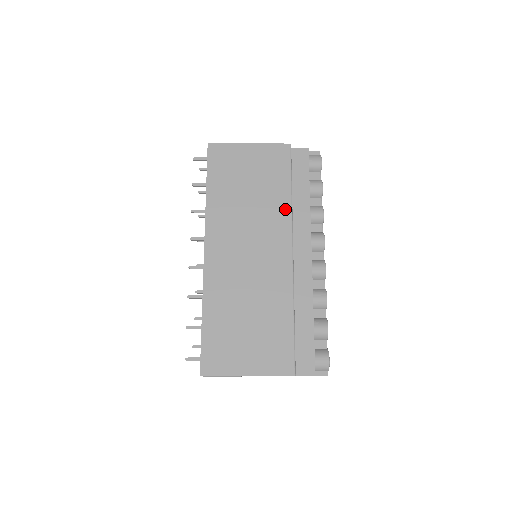
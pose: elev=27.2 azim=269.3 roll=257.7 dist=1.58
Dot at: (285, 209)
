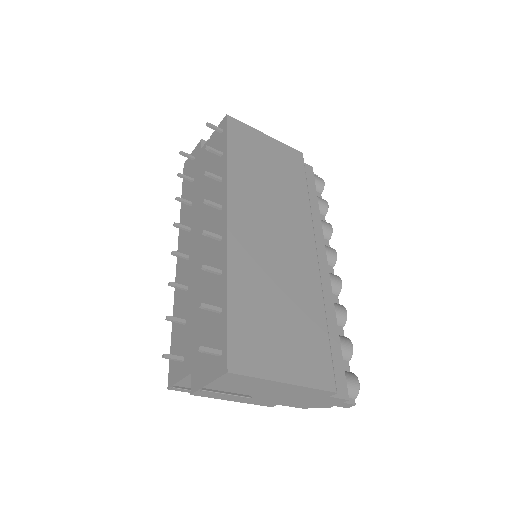
Dot at: (305, 208)
